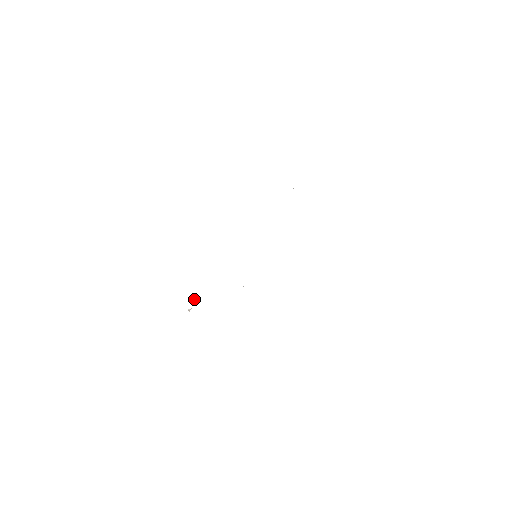
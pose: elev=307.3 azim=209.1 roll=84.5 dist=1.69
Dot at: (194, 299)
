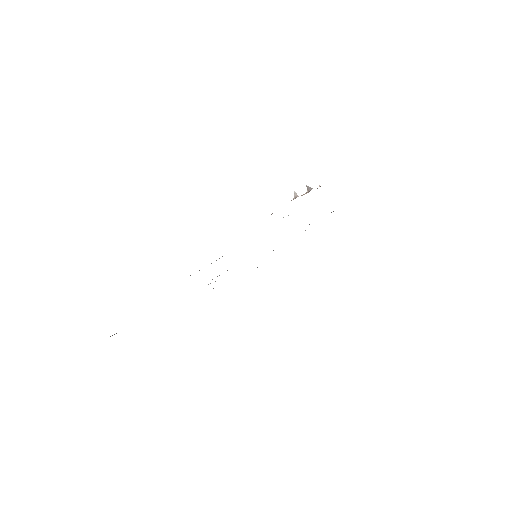
Dot at: occluded
